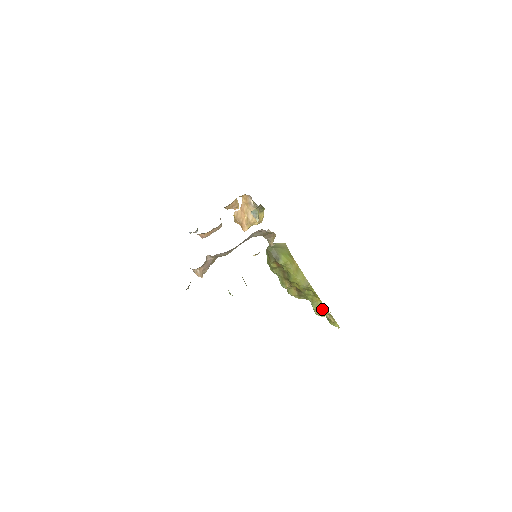
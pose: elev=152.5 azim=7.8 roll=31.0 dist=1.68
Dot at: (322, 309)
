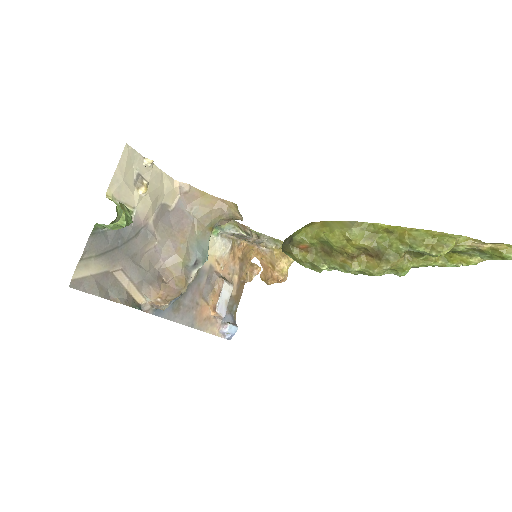
Dot at: (433, 238)
